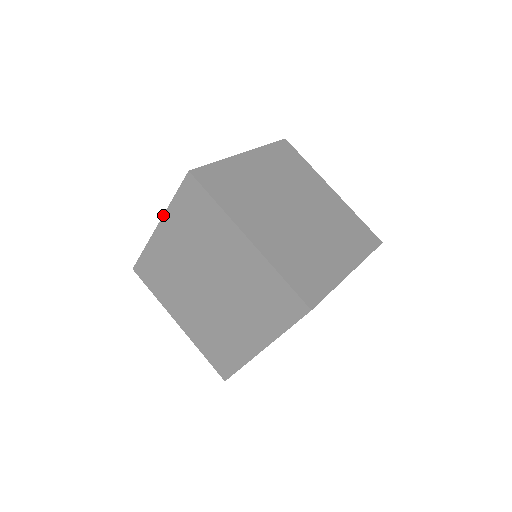
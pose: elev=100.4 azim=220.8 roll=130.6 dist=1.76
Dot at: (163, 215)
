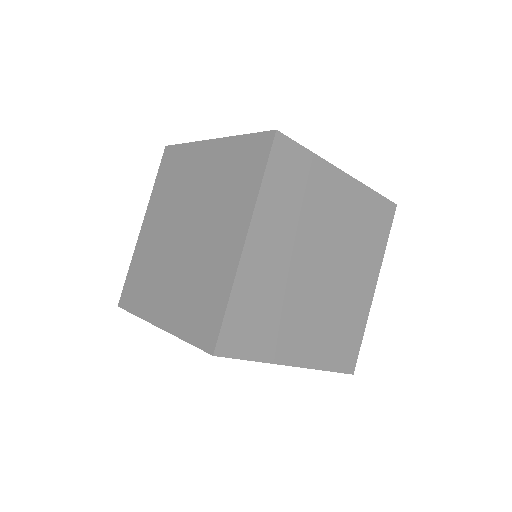
Dot at: (224, 137)
